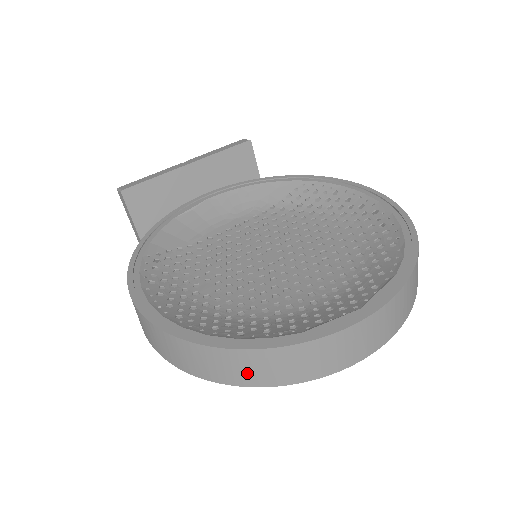
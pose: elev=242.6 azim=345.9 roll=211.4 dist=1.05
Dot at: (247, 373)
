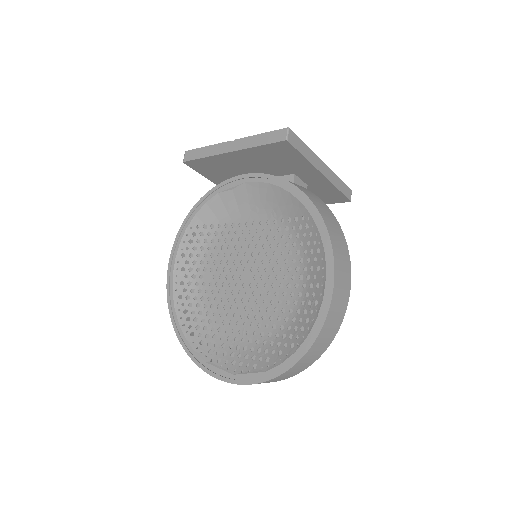
Dot at: occluded
